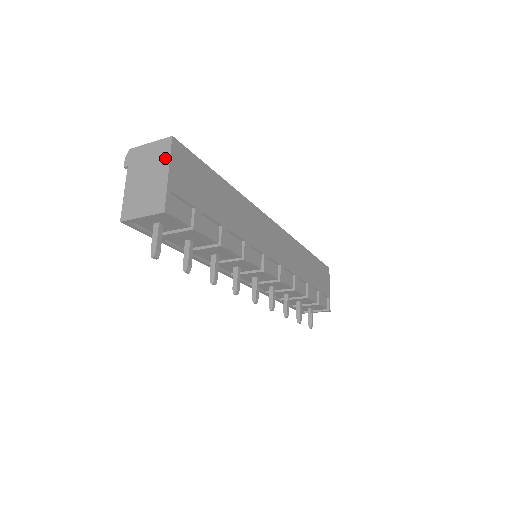
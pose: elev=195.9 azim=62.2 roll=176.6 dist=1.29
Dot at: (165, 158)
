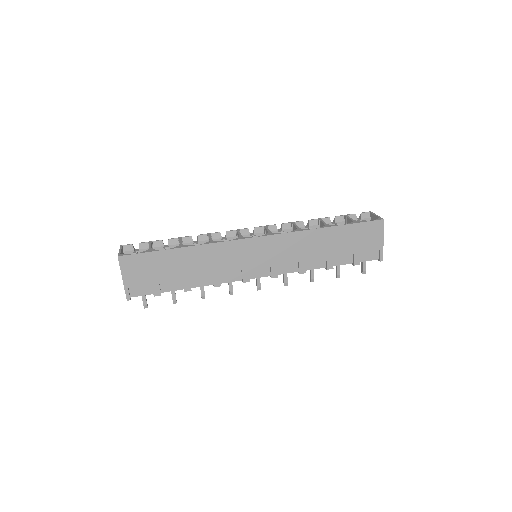
Dot at: (120, 268)
